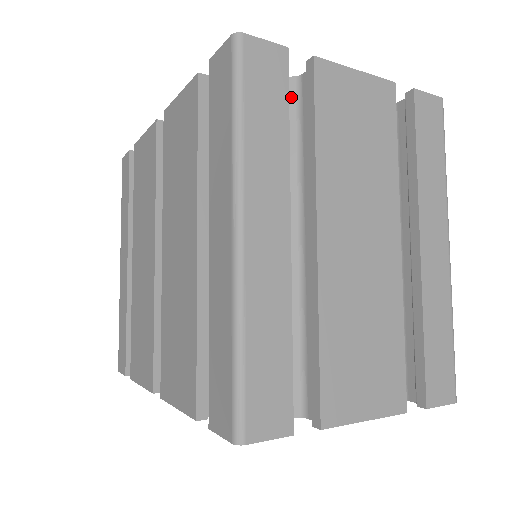
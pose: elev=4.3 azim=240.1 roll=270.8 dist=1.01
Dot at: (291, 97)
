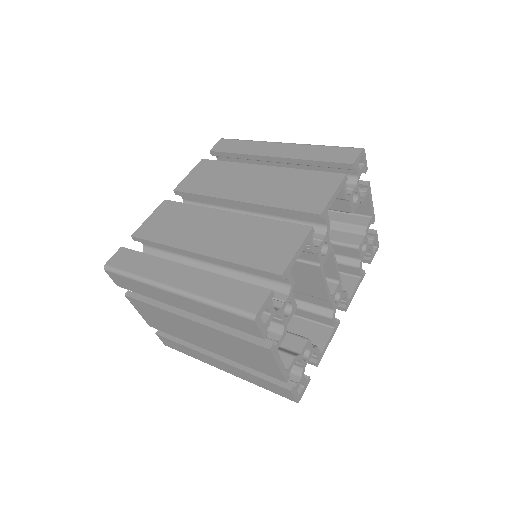
Dot at: occluded
